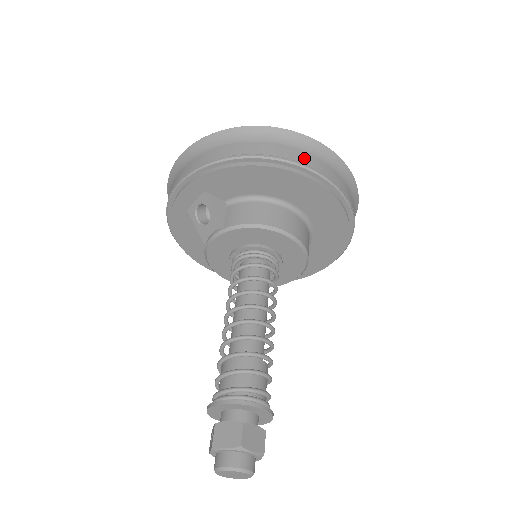
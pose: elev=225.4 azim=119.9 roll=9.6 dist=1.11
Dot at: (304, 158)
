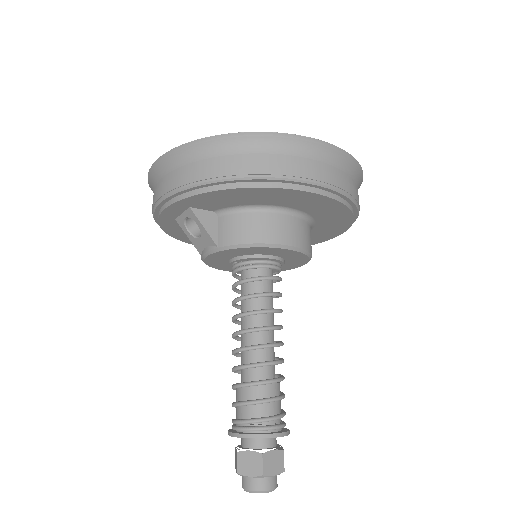
Dot at: (297, 168)
